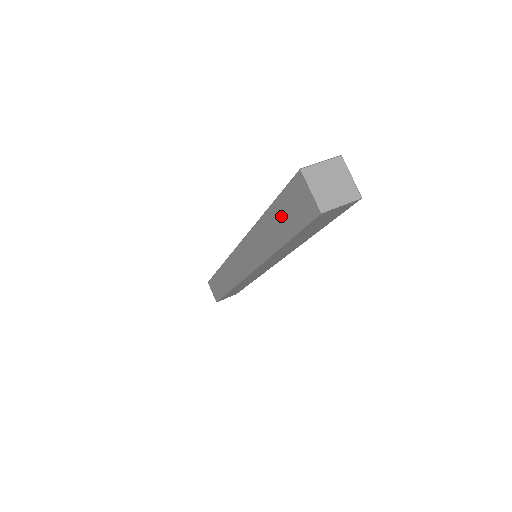
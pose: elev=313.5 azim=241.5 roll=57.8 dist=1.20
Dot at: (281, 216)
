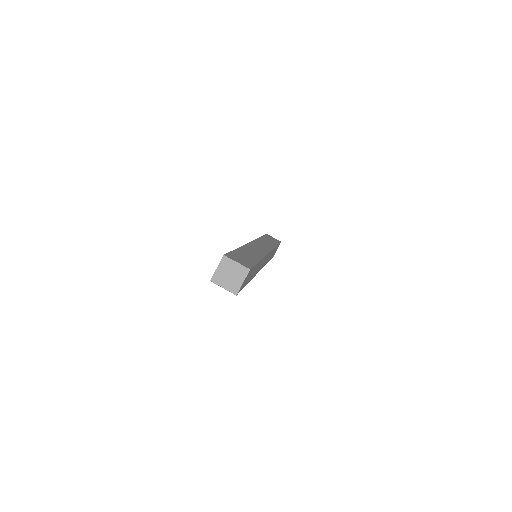
Dot at: occluded
